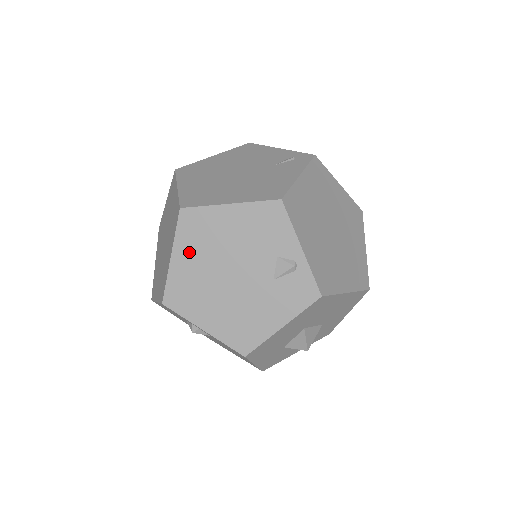
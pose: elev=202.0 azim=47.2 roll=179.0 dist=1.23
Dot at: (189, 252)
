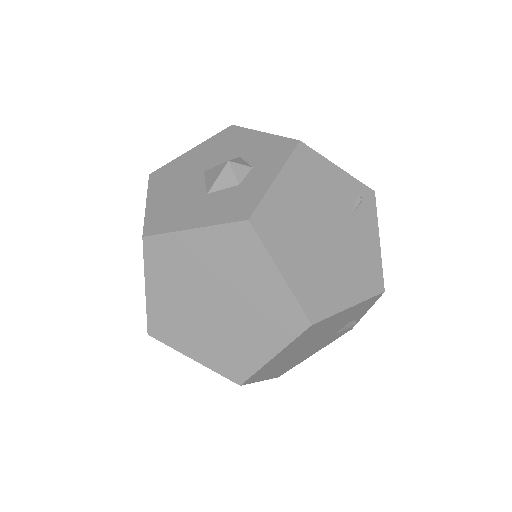
Dot at: (292, 348)
